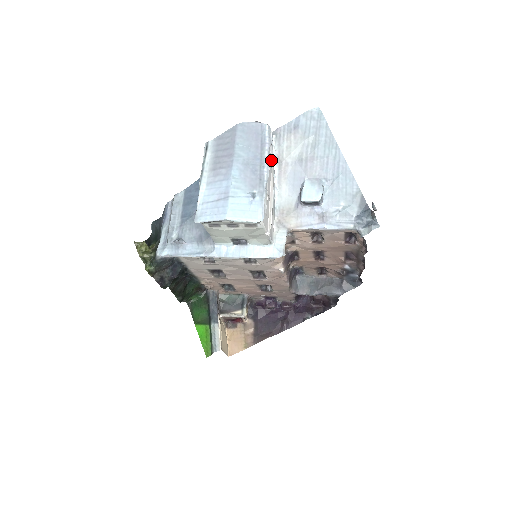
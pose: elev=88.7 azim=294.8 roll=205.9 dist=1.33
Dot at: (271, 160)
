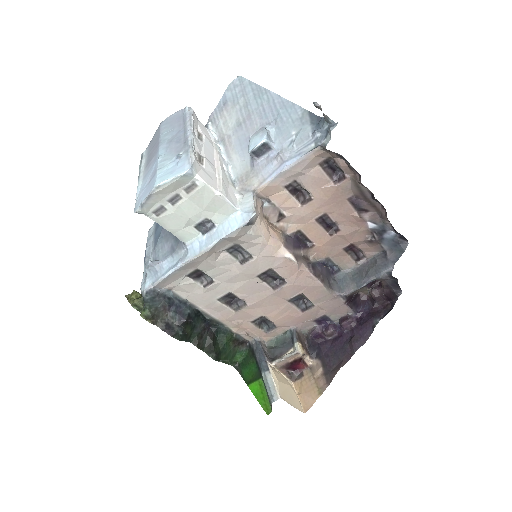
Dot at: (212, 141)
